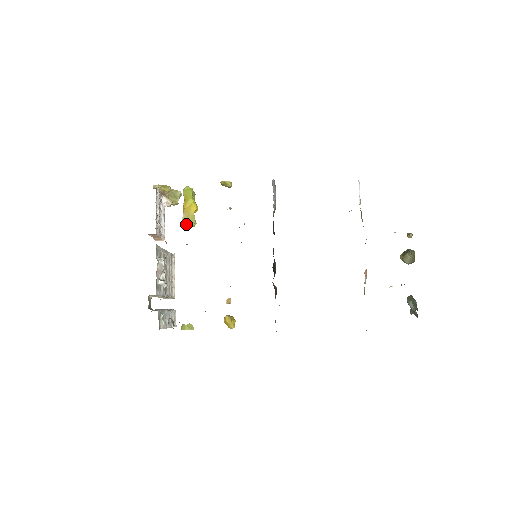
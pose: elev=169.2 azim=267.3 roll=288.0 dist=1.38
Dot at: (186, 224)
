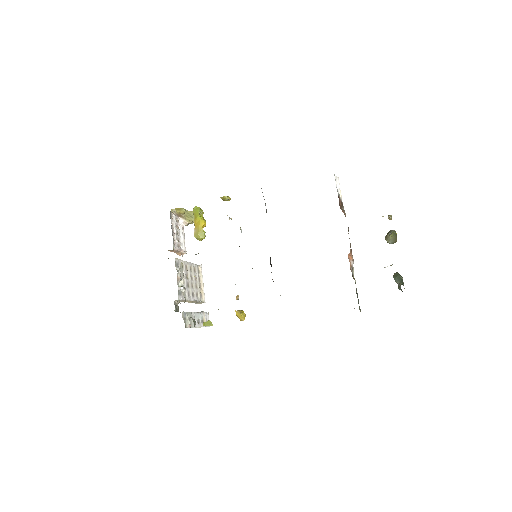
Dot at: (197, 238)
